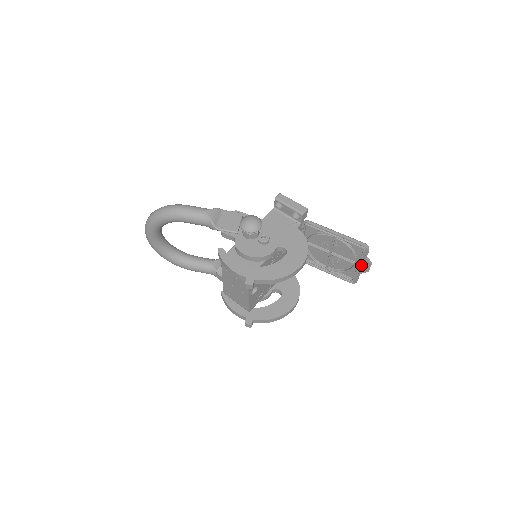
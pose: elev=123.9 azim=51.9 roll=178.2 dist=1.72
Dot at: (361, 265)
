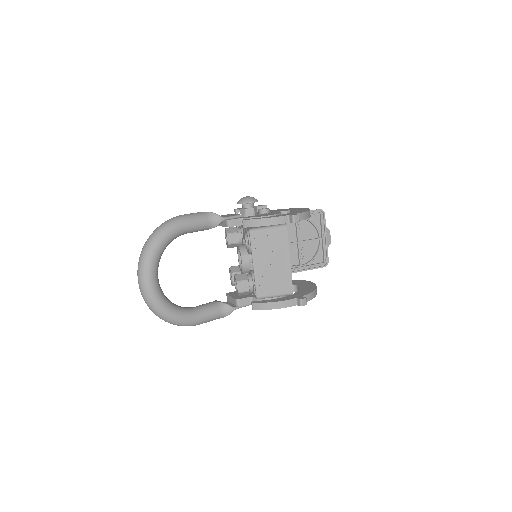
Dot at: (324, 237)
